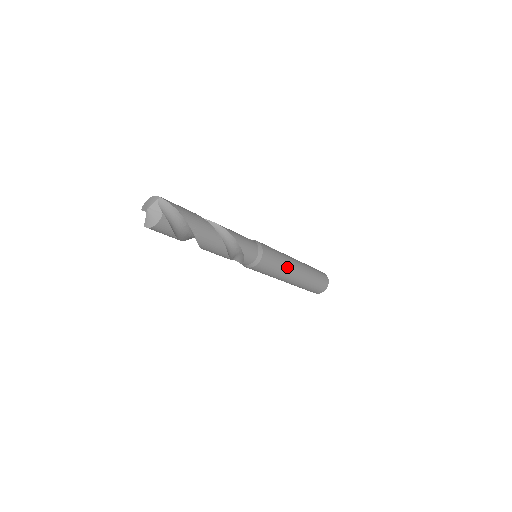
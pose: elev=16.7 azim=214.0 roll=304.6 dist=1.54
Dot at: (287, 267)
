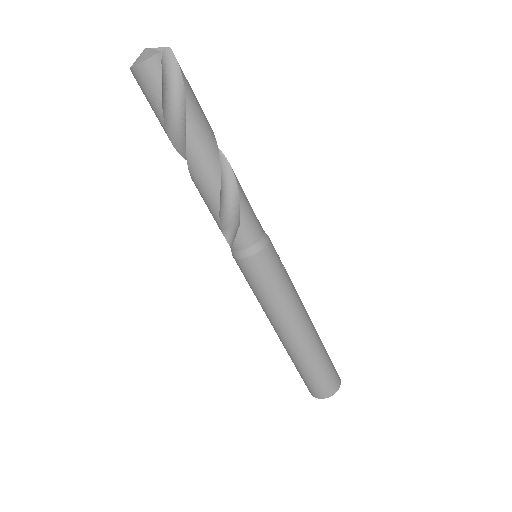
Dot at: (291, 301)
